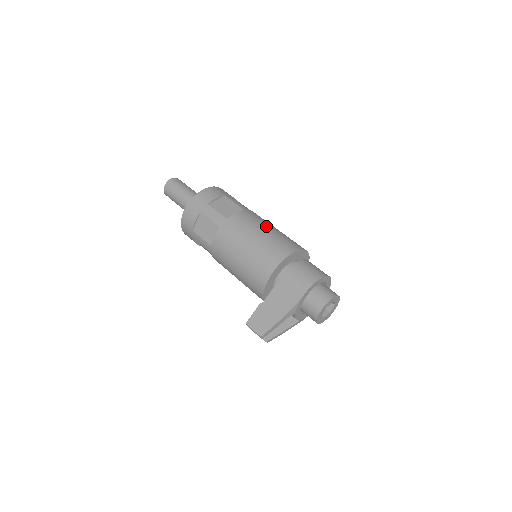
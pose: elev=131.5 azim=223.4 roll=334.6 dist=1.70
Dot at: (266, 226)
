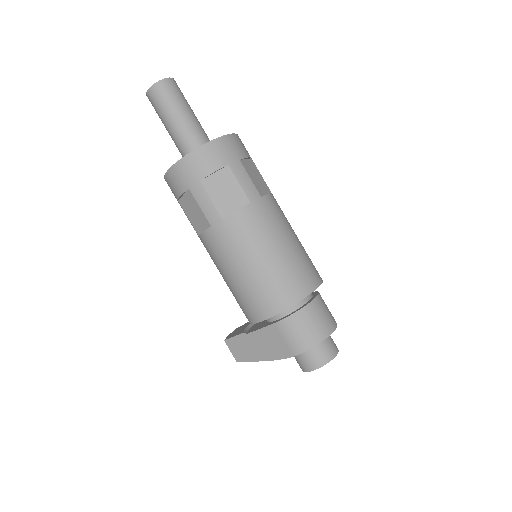
Dot at: (274, 243)
